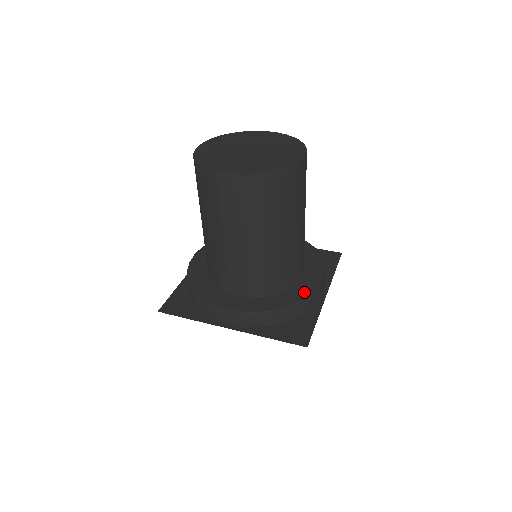
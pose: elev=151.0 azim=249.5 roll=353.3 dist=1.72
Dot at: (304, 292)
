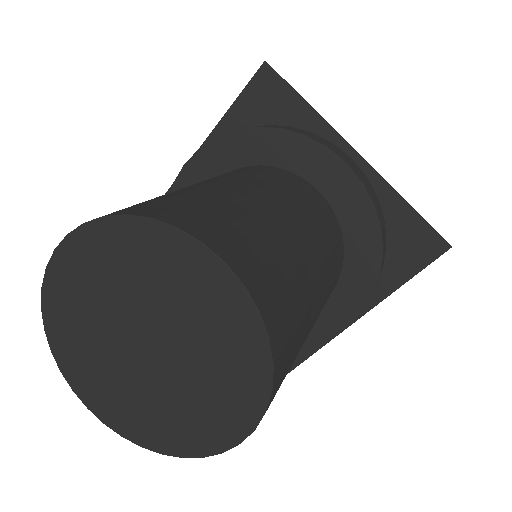
Dot at: occluded
